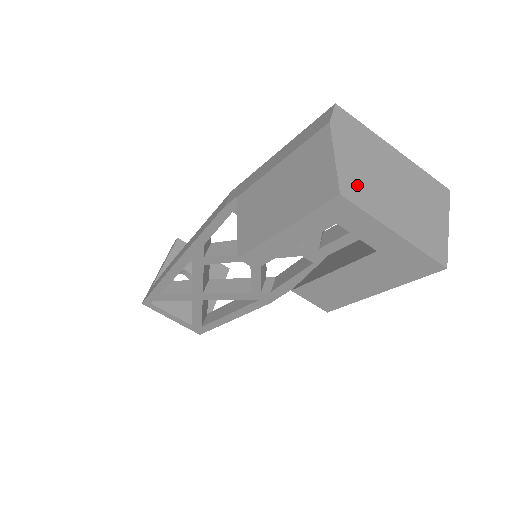
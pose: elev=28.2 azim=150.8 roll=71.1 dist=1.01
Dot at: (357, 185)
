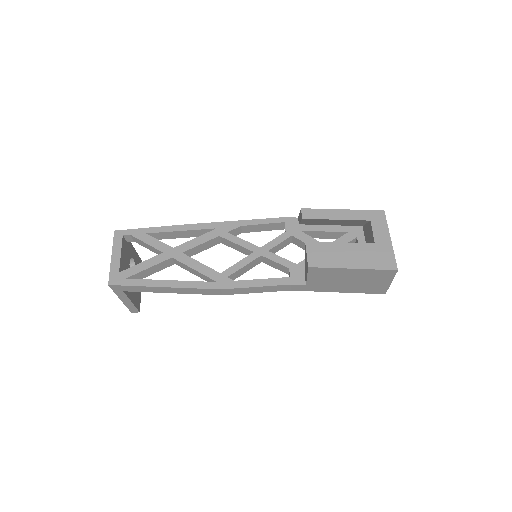
Dot at: occluded
